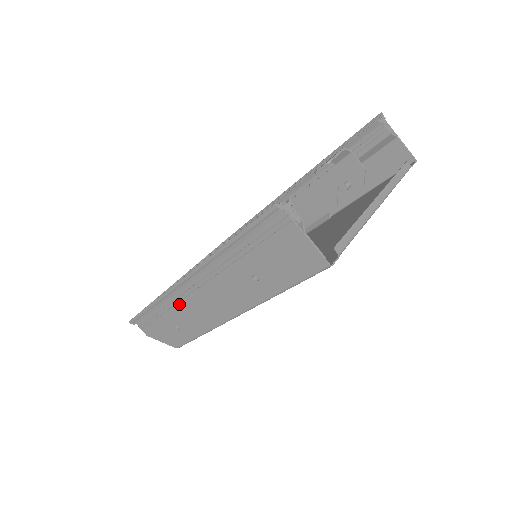
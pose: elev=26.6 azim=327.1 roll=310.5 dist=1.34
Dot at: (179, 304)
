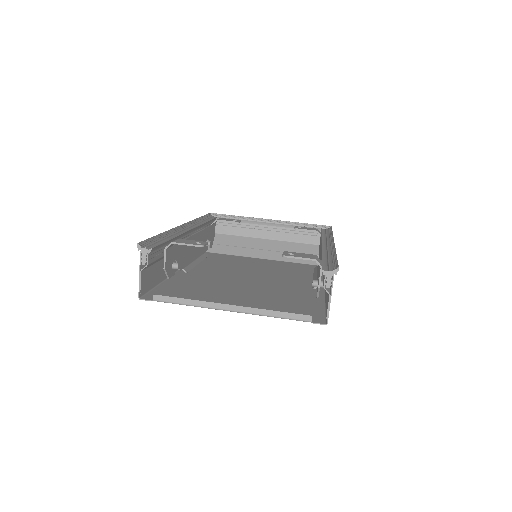
Dot at: occluded
